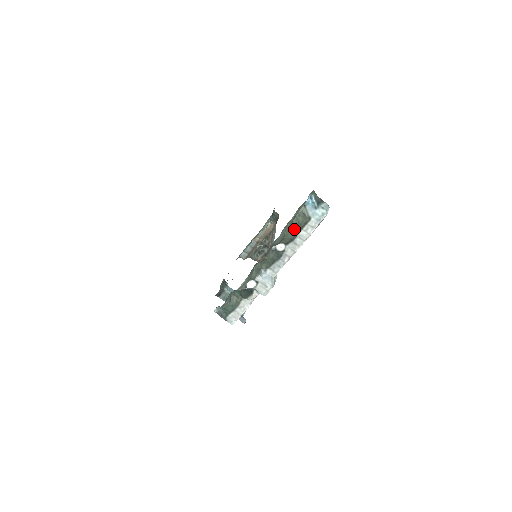
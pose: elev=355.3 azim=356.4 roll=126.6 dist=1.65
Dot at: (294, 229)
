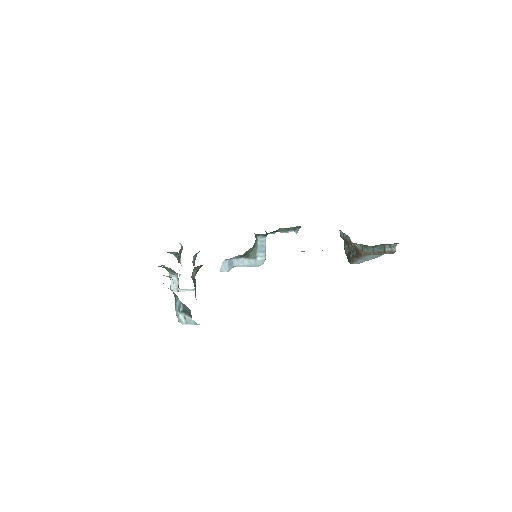
Dot at: occluded
